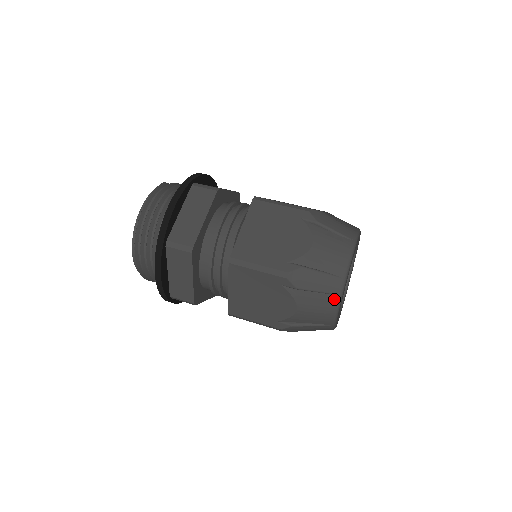
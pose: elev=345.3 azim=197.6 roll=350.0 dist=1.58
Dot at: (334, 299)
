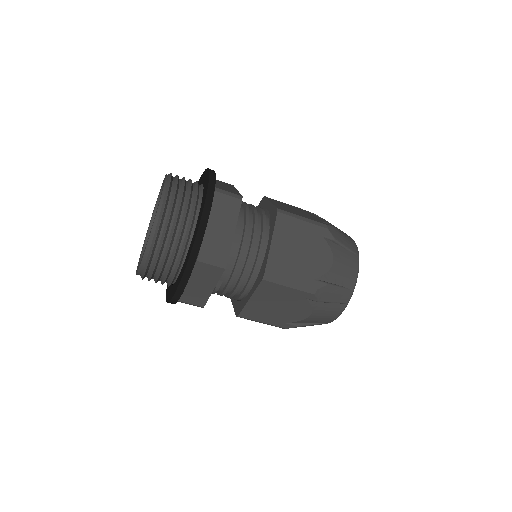
Dot at: (356, 258)
